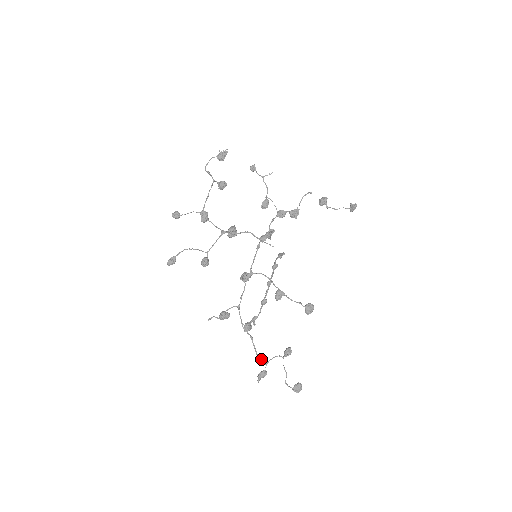
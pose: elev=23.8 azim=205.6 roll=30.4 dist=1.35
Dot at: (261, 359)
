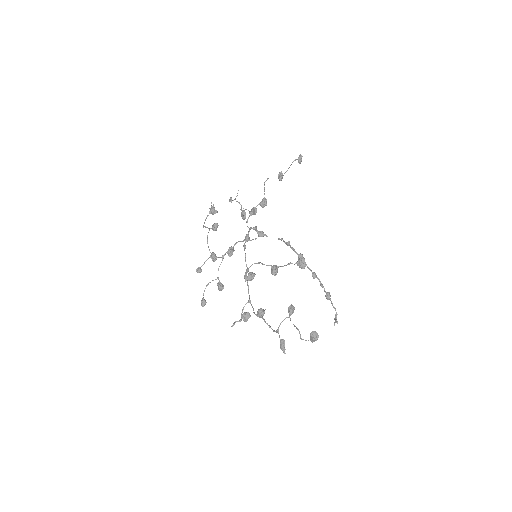
Dot at: (274, 331)
